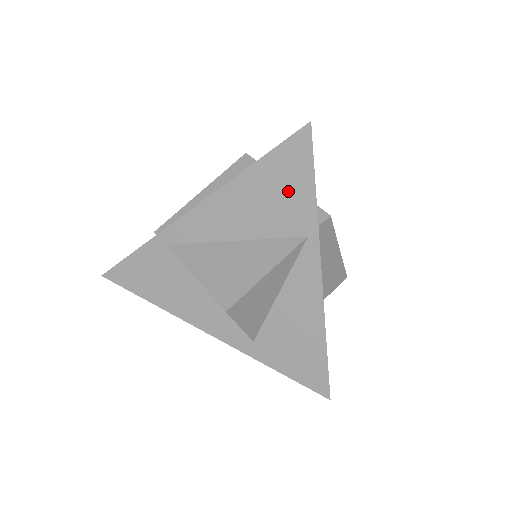
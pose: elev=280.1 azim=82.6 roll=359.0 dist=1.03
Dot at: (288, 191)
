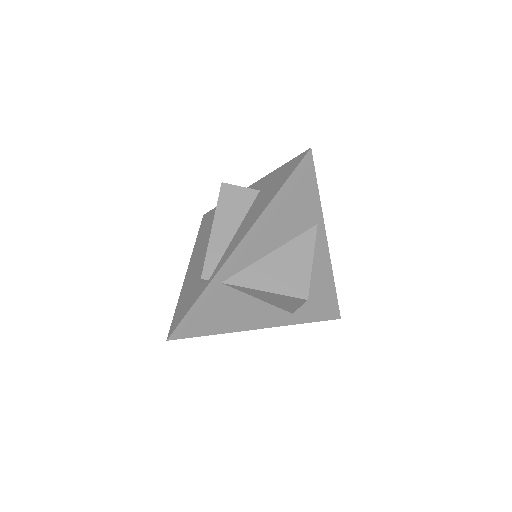
Dot at: (303, 200)
